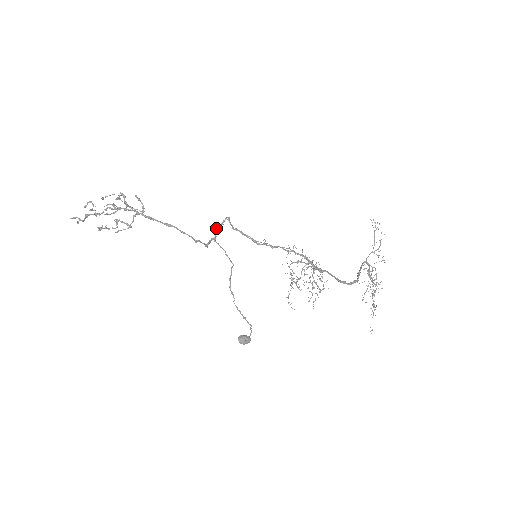
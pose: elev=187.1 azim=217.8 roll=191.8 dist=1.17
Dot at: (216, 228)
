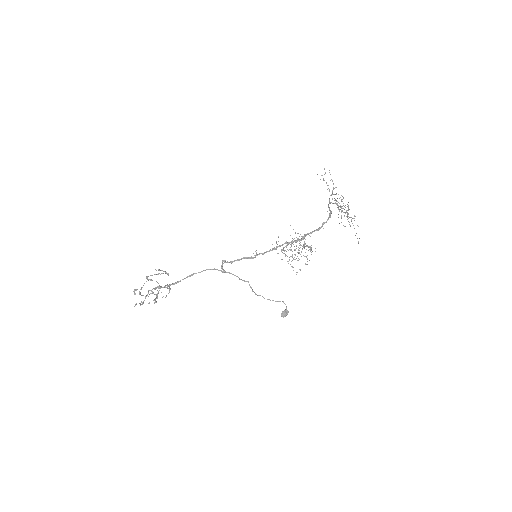
Dot at: occluded
